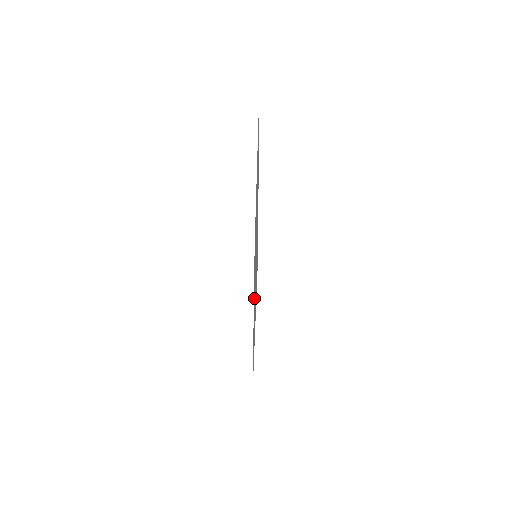
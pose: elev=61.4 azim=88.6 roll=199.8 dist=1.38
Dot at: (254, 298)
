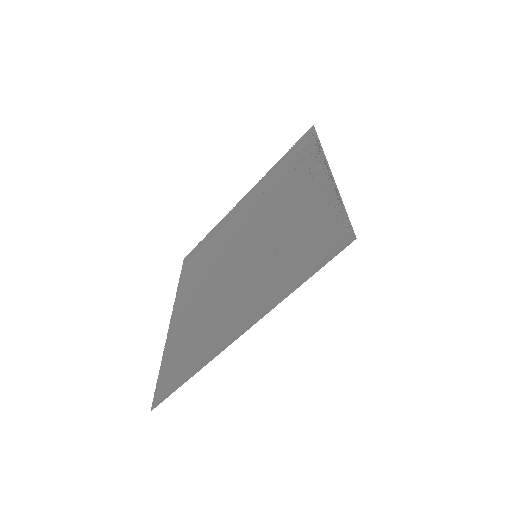
Dot at: (203, 303)
